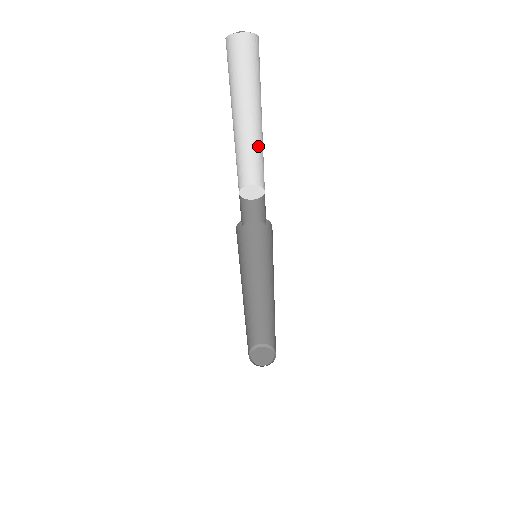
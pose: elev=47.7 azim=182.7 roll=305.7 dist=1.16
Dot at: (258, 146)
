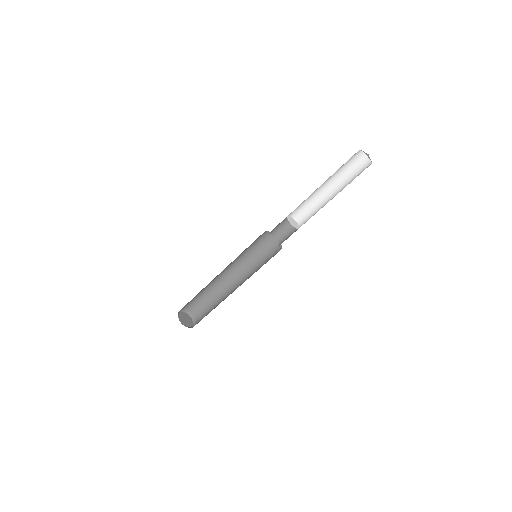
Dot at: (318, 203)
